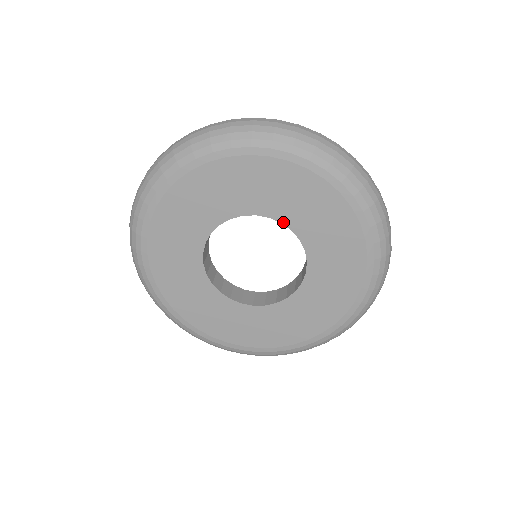
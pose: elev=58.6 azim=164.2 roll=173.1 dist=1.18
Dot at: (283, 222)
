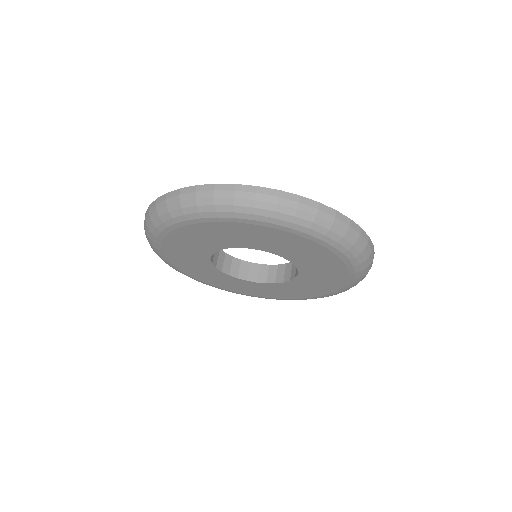
Dot at: (251, 248)
